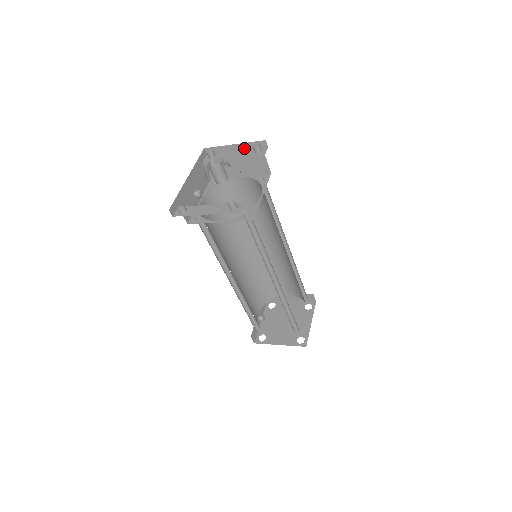
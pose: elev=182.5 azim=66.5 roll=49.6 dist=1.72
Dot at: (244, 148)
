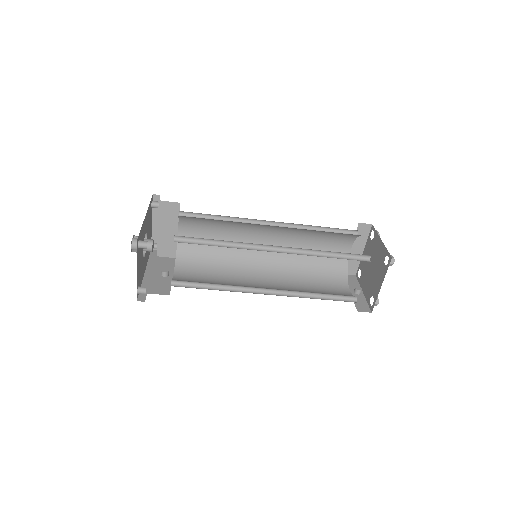
Dot at: occluded
